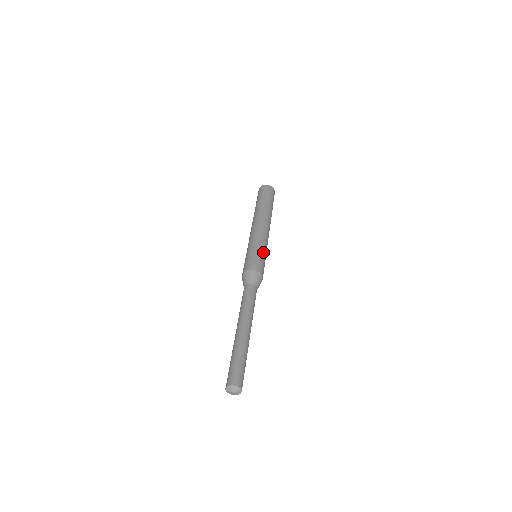
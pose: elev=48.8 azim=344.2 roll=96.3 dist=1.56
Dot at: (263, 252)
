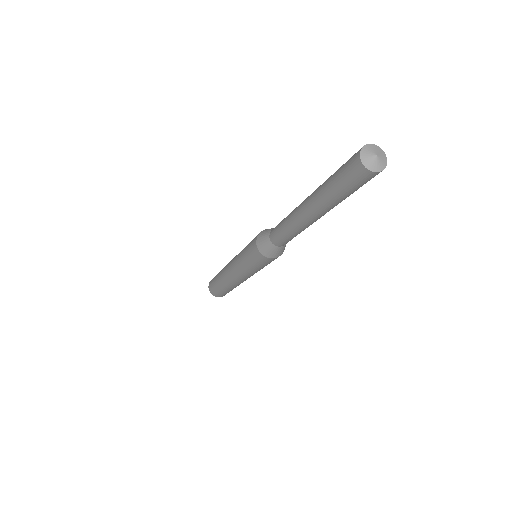
Dot at: occluded
